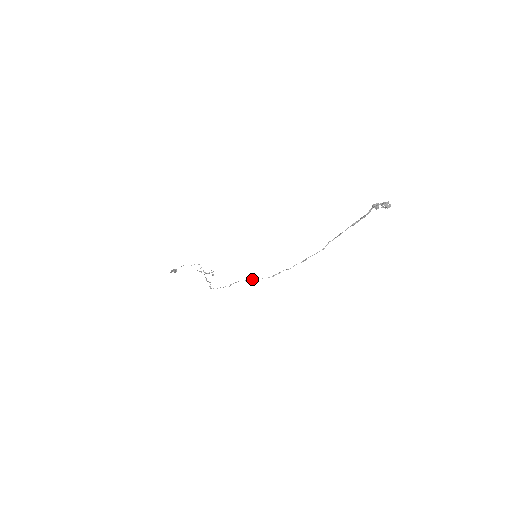
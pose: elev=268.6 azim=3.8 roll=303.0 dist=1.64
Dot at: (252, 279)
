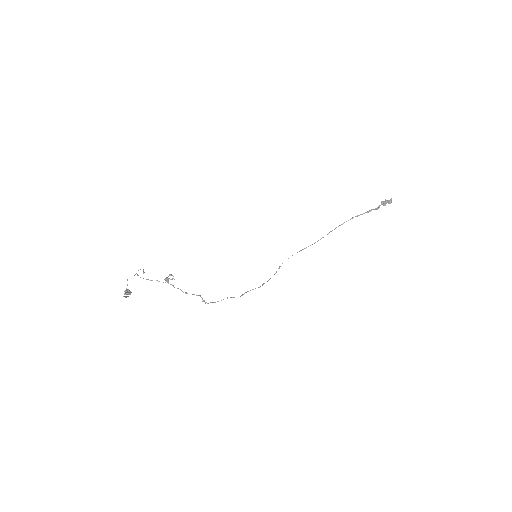
Dot at: occluded
